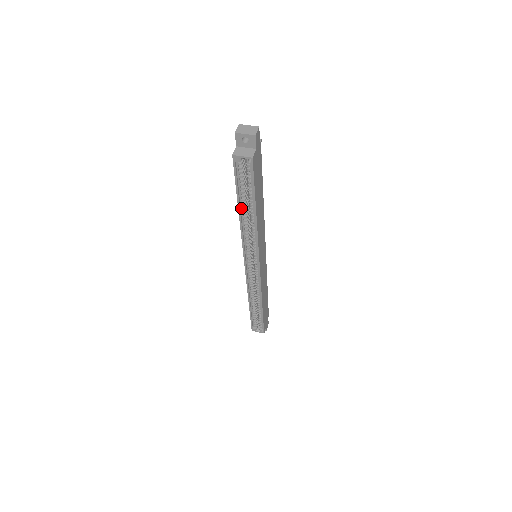
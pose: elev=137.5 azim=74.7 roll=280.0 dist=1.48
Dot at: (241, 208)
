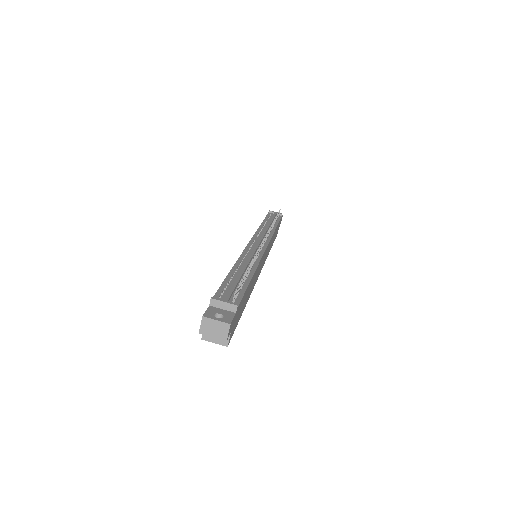
Dot at: occluded
